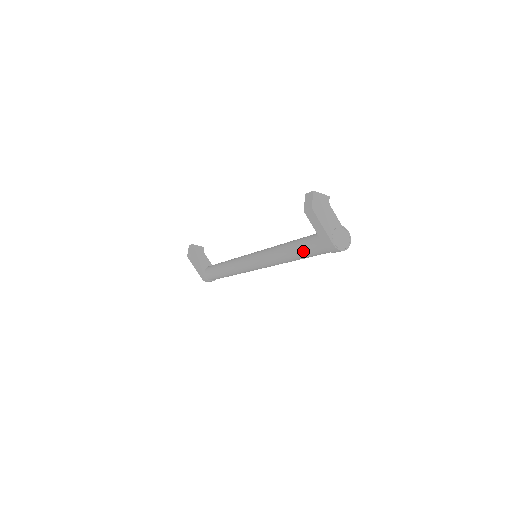
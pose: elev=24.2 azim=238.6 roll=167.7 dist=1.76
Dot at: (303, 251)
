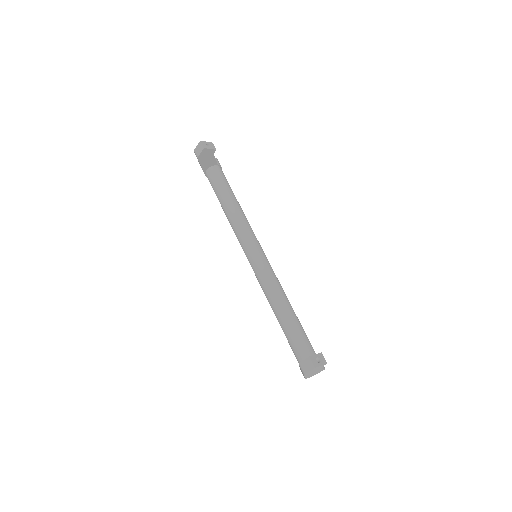
Dot at: occluded
